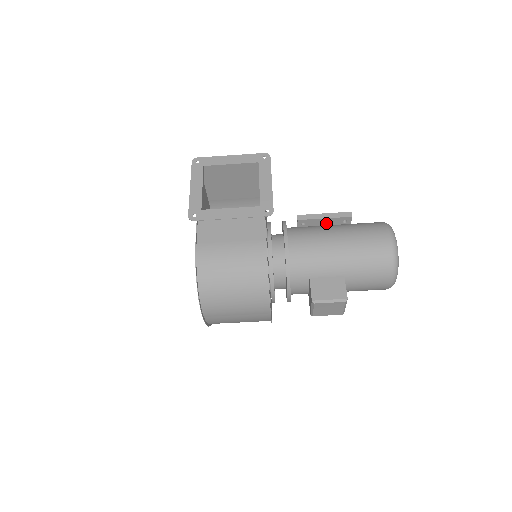
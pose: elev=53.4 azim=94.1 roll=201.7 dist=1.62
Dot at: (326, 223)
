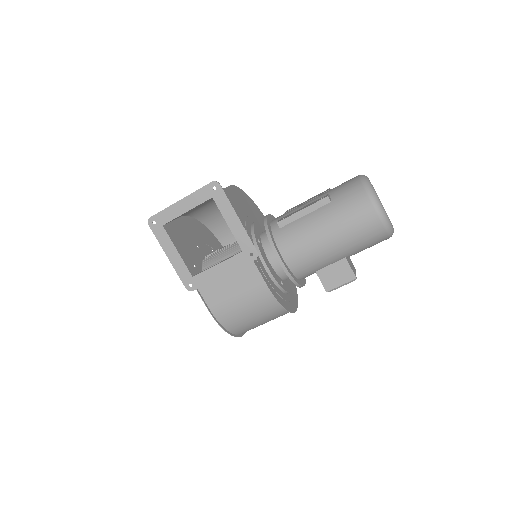
Dot at: occluded
